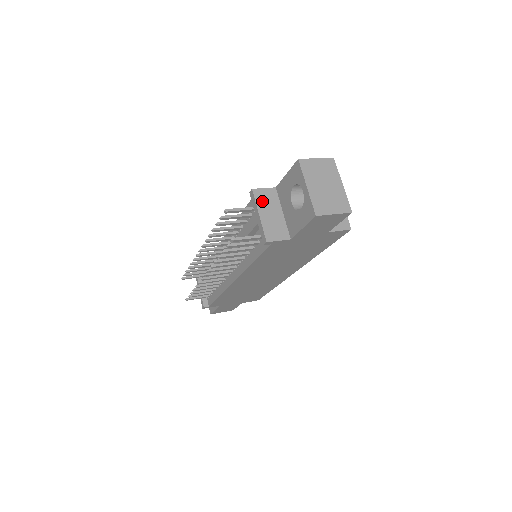
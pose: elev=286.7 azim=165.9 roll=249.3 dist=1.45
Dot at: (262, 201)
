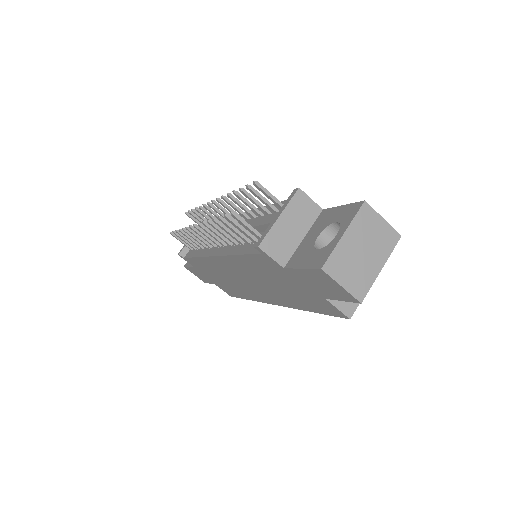
Dot at: (296, 208)
